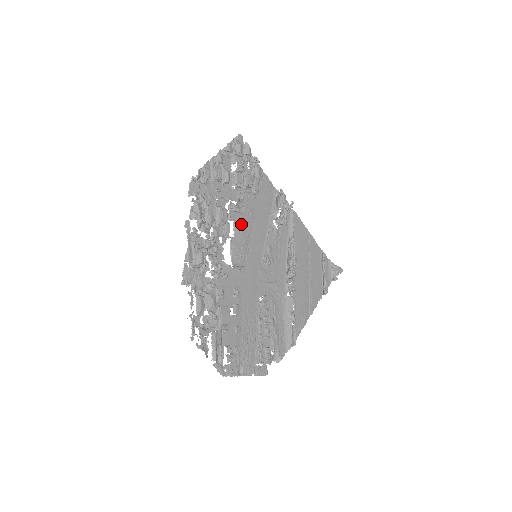
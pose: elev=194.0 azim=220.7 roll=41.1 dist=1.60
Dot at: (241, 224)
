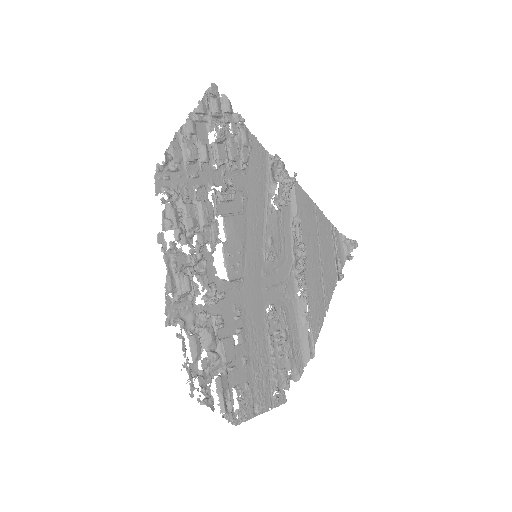
Dot at: (233, 219)
